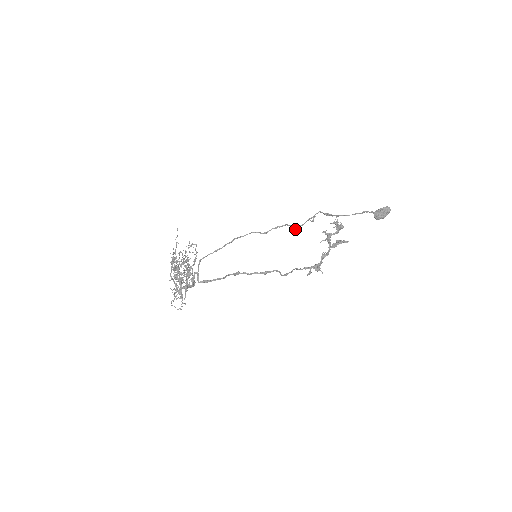
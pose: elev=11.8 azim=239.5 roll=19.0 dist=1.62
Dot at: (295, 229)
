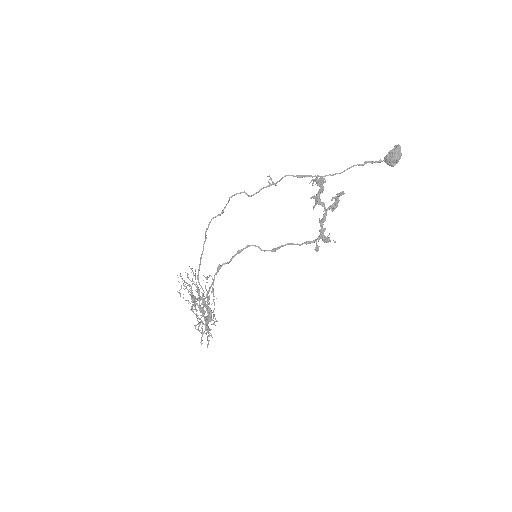
Dot at: (251, 195)
